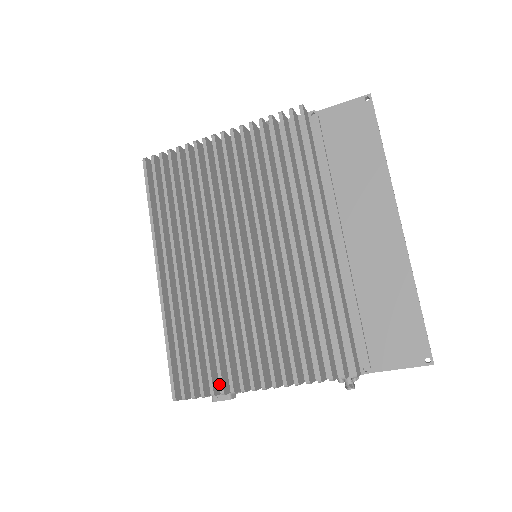
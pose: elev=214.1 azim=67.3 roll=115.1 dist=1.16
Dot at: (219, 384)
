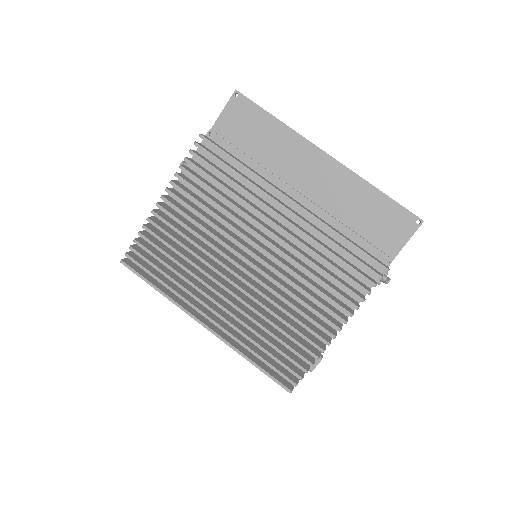
Dot at: occluded
